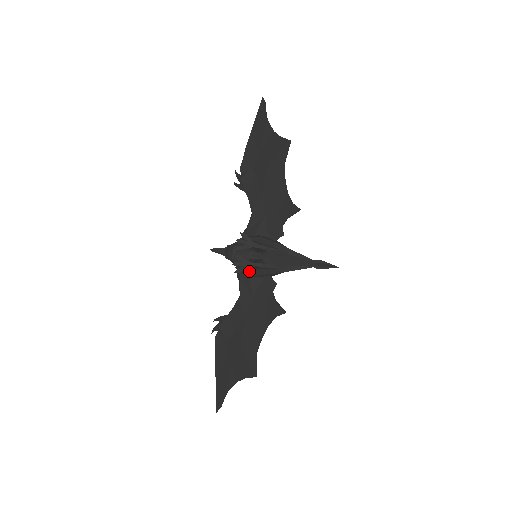
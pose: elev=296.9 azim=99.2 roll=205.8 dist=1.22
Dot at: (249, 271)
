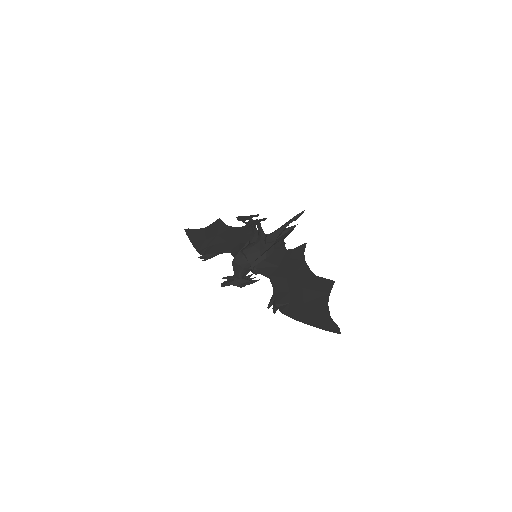
Dot at: (260, 256)
